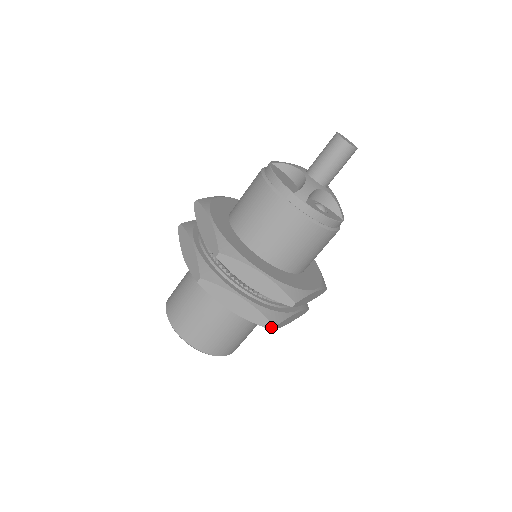
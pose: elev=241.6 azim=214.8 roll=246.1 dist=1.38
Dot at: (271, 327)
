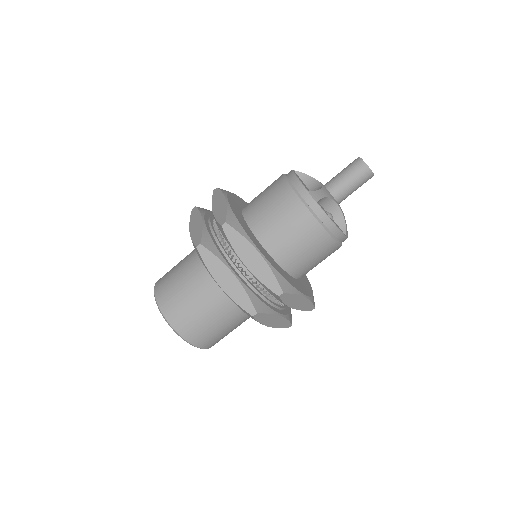
Dot at: (253, 313)
